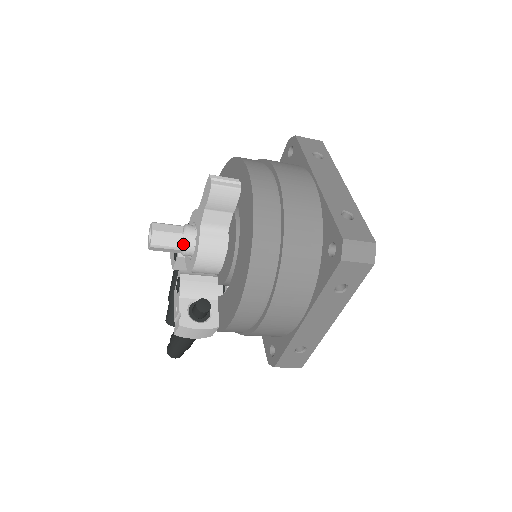
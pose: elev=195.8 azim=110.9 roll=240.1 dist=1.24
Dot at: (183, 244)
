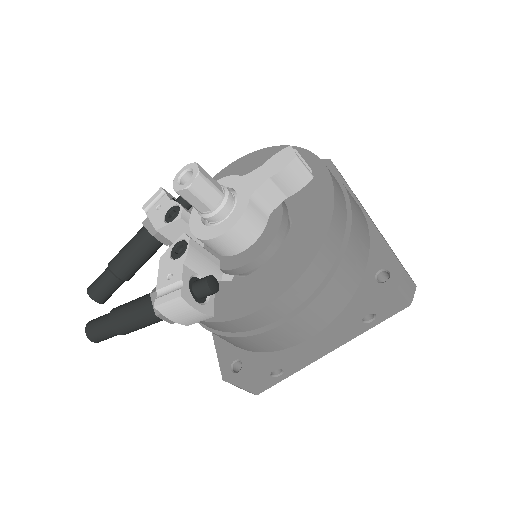
Dot at: (219, 204)
